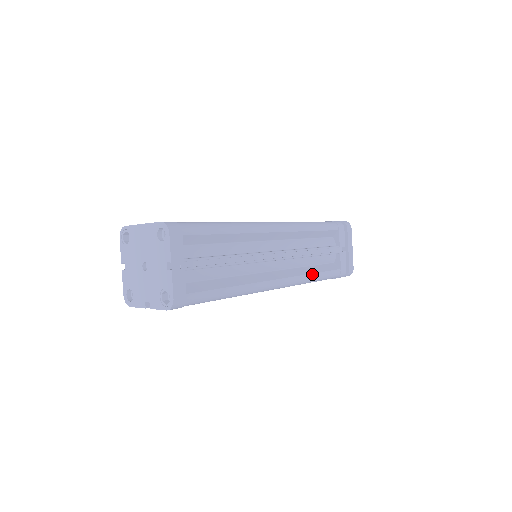
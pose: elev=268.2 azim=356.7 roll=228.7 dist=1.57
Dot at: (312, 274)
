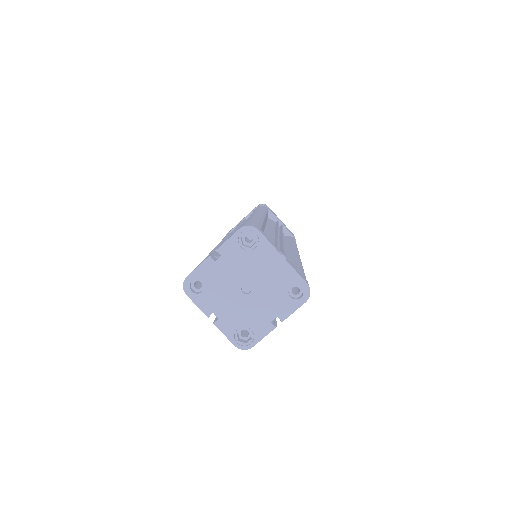
Dot at: occluded
